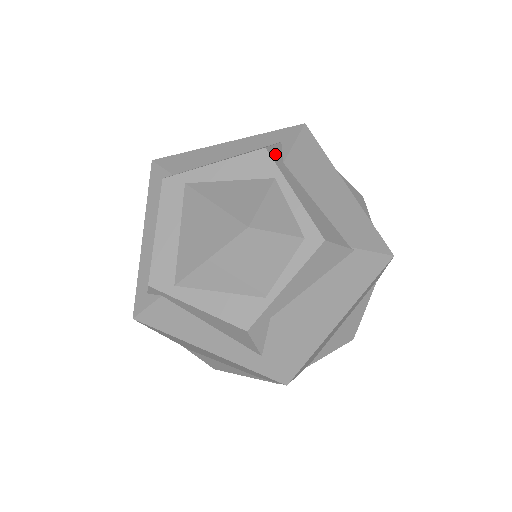
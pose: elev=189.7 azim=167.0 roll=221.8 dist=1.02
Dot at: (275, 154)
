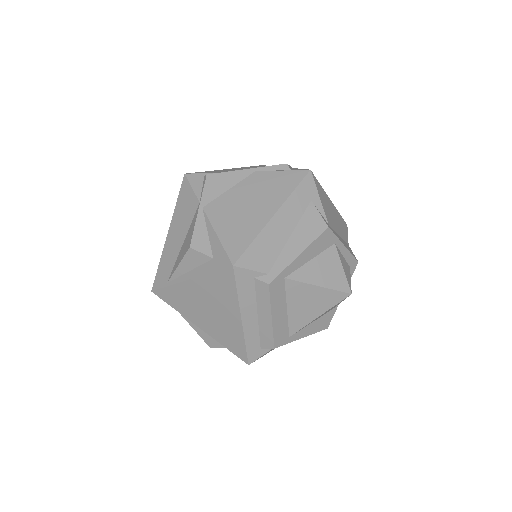
Dot at: (327, 224)
